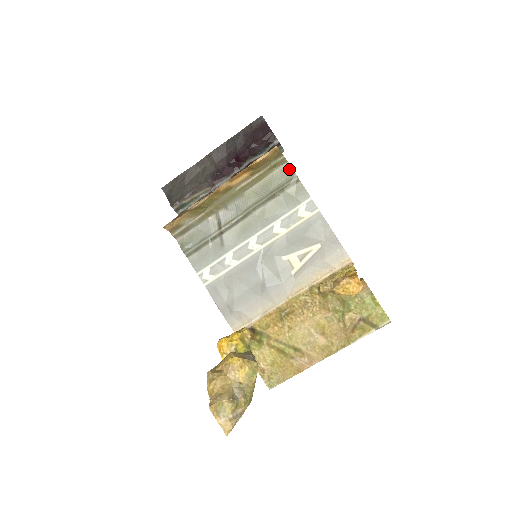
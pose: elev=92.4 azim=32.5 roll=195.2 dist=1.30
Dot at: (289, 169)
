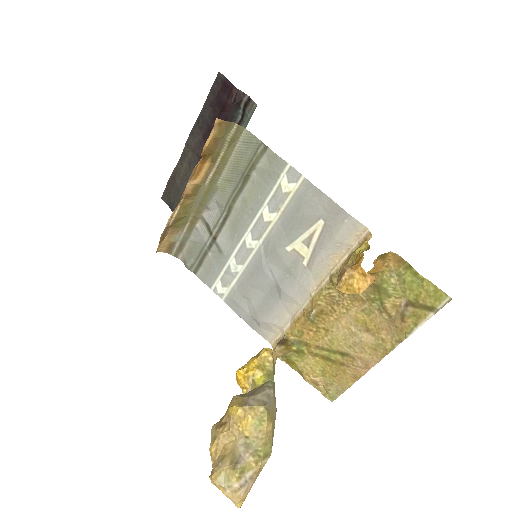
Dot at: (250, 137)
